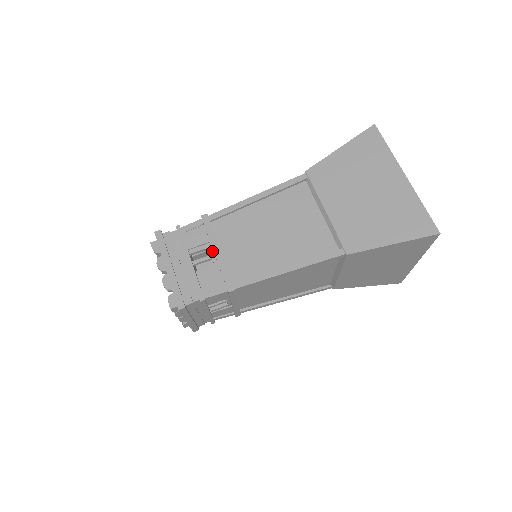
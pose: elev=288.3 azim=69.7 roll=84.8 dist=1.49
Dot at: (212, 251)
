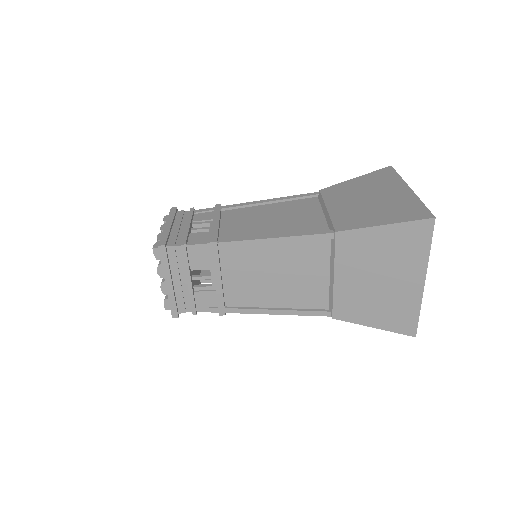
Dot at: (213, 274)
